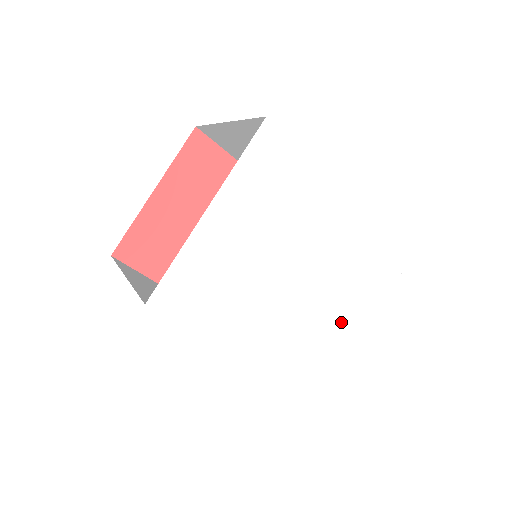
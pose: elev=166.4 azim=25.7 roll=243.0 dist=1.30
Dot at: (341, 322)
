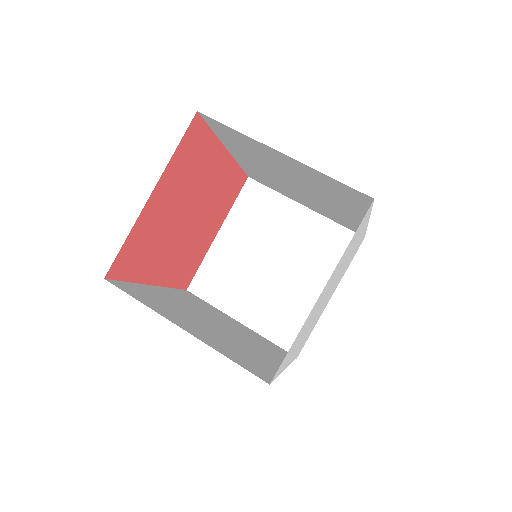
Dot at: occluded
